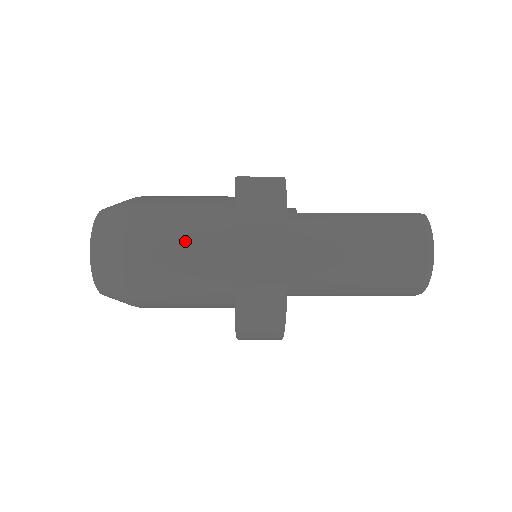
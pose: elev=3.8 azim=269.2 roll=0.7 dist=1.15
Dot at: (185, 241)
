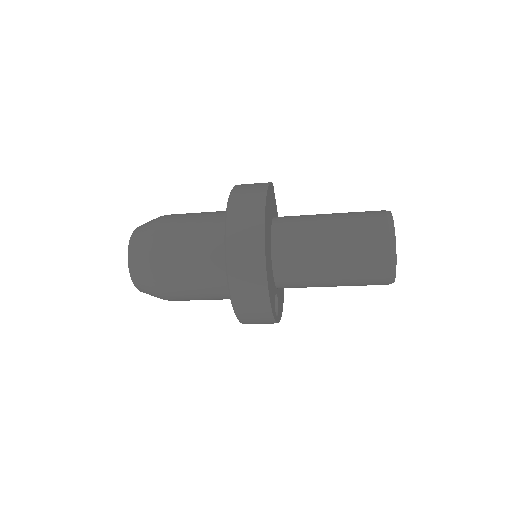
Dot at: (197, 220)
